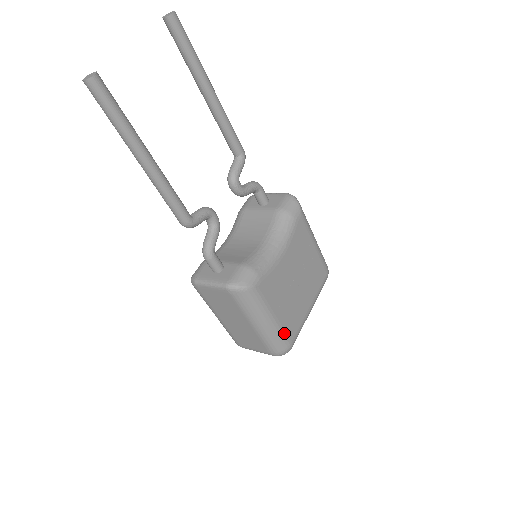
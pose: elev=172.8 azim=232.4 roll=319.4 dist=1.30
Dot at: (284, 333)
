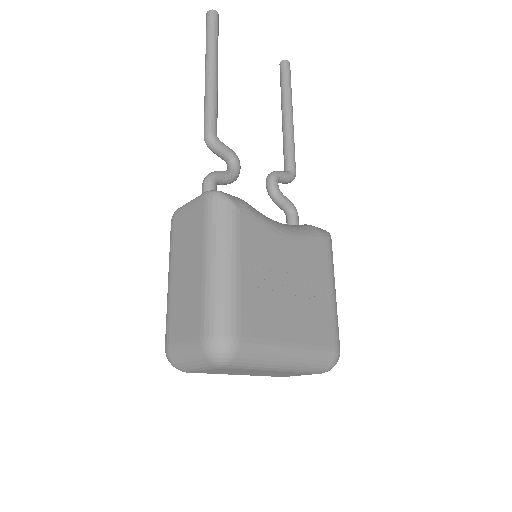
Dot at: (238, 308)
